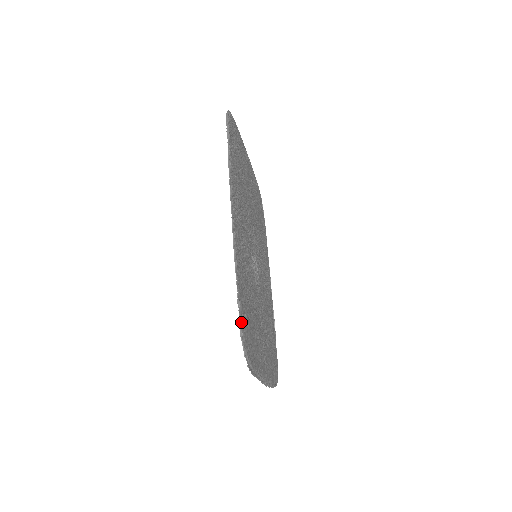
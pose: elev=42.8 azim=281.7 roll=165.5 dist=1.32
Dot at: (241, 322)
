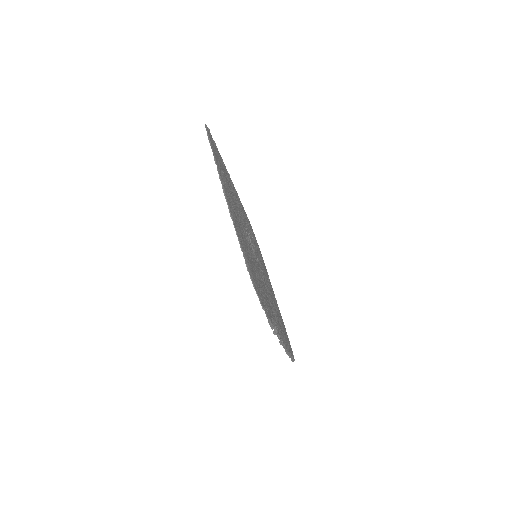
Dot at: (212, 138)
